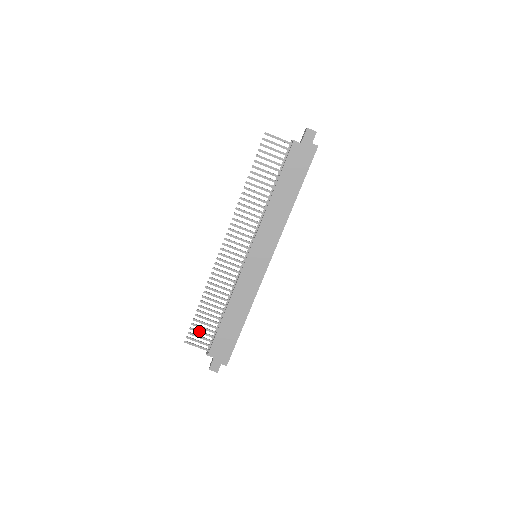
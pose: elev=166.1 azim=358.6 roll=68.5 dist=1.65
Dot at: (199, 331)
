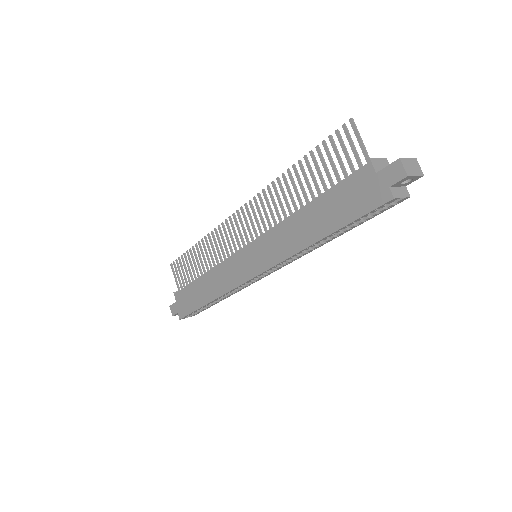
Dot at: (182, 268)
